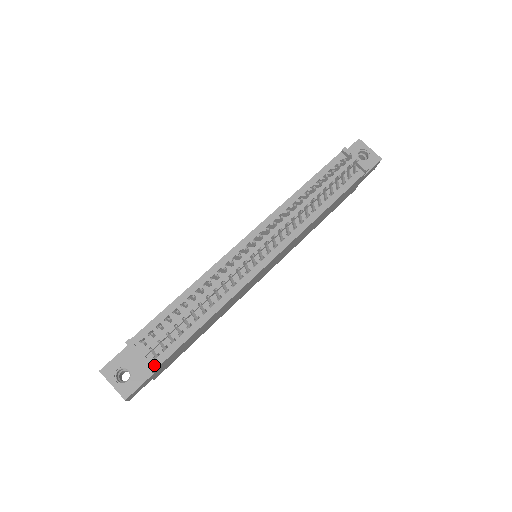
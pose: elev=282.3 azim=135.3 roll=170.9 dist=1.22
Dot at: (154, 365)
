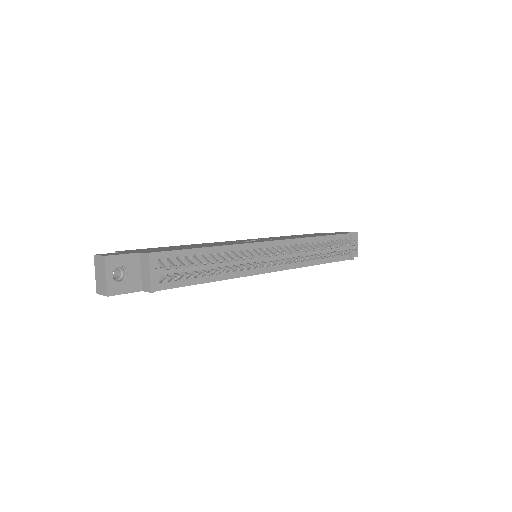
Dot at: (153, 287)
